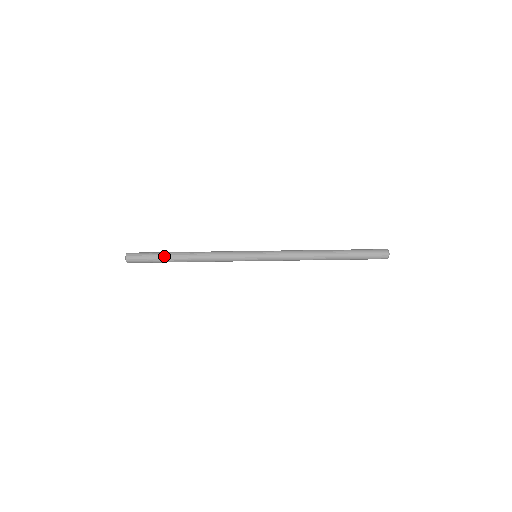
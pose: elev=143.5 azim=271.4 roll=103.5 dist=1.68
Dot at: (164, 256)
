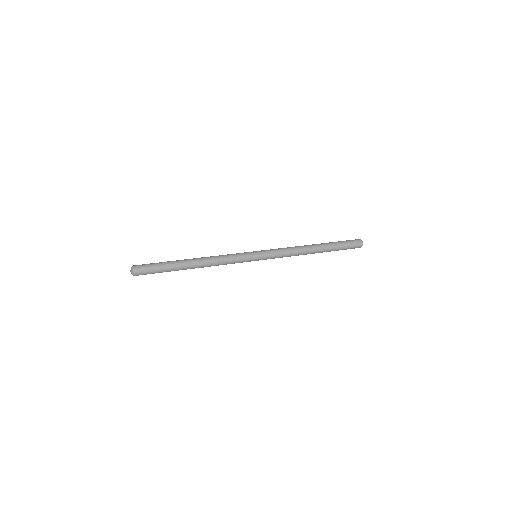
Dot at: (172, 267)
